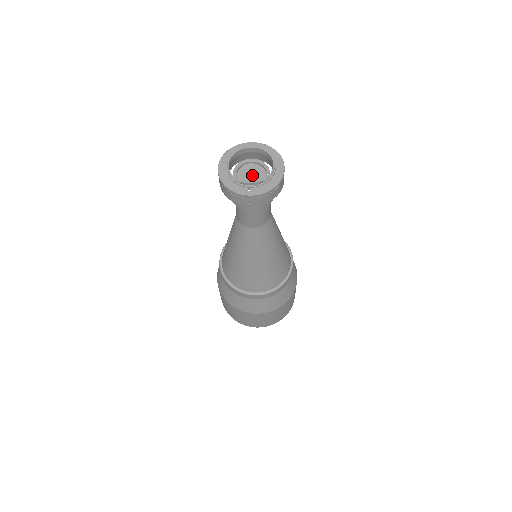
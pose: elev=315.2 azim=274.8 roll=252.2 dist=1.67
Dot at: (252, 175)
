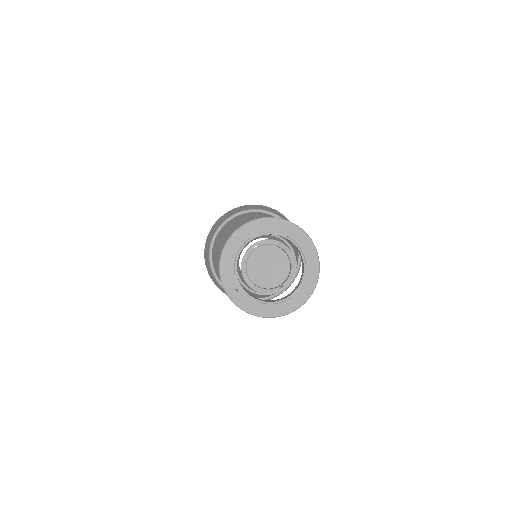
Dot at: (269, 267)
